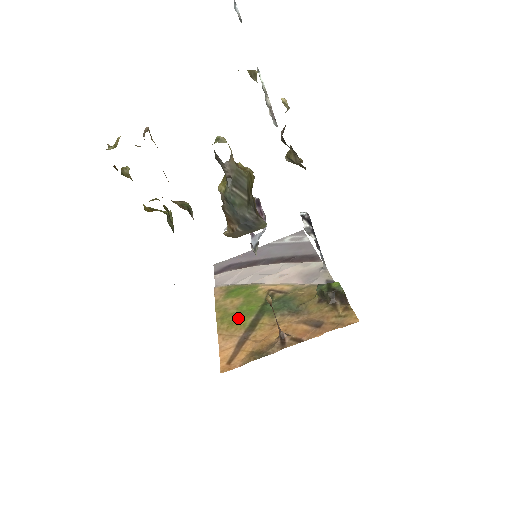
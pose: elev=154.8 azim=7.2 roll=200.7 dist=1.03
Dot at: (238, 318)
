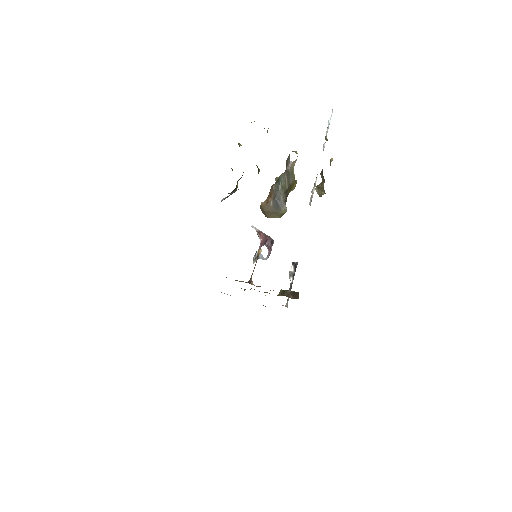
Dot at: occluded
